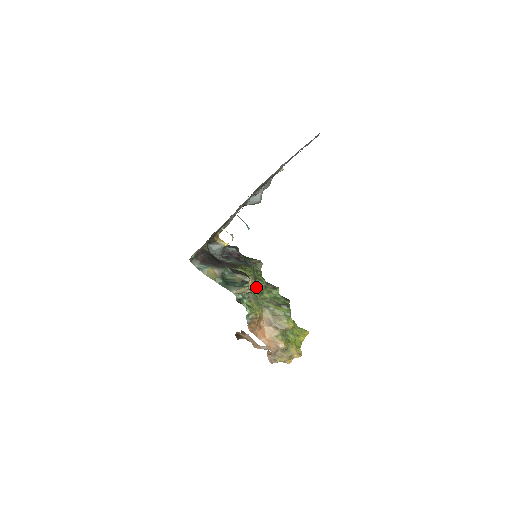
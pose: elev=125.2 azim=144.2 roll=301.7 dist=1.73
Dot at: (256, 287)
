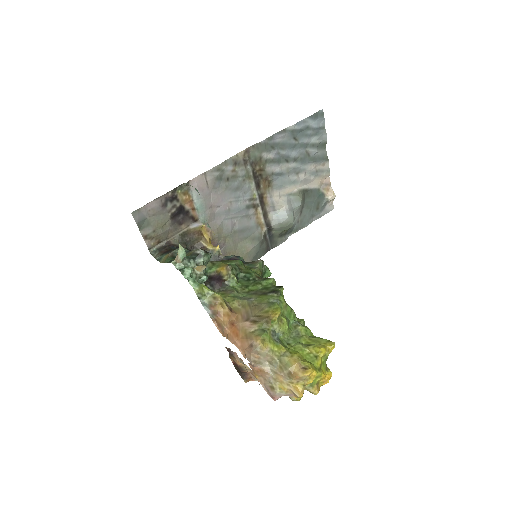
Dot at: (234, 277)
